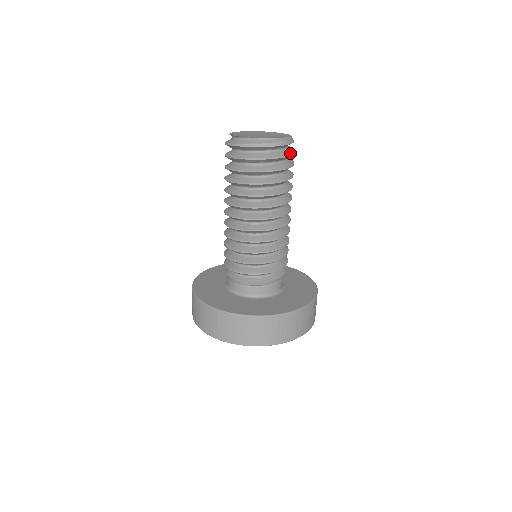
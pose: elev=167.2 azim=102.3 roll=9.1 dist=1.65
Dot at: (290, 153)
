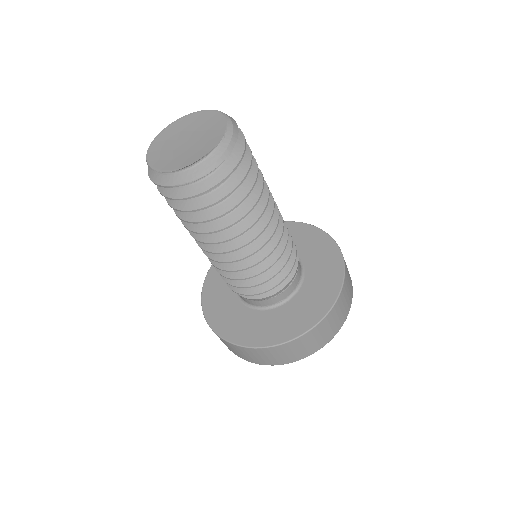
Dot at: (240, 131)
